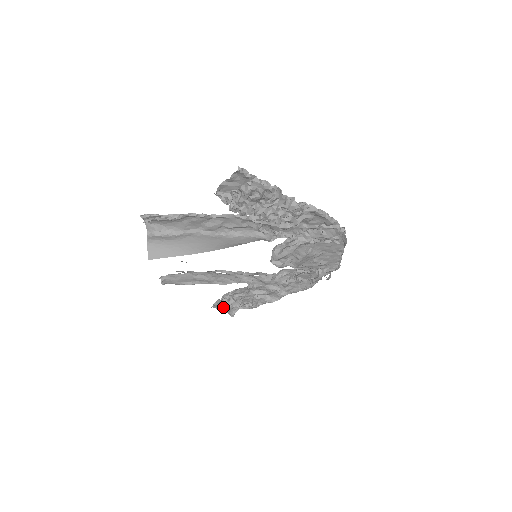
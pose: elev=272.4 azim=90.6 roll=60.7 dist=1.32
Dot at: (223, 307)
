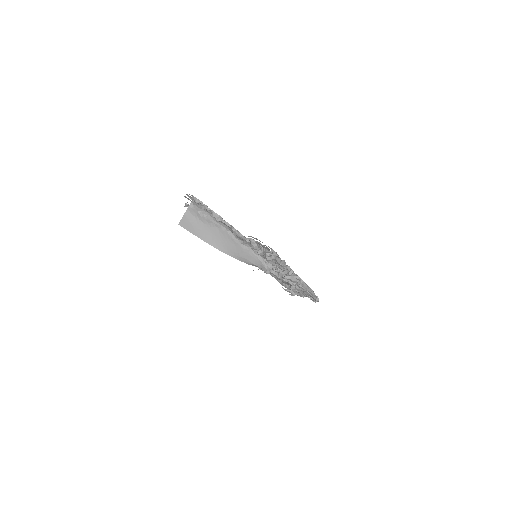
Dot at: occluded
